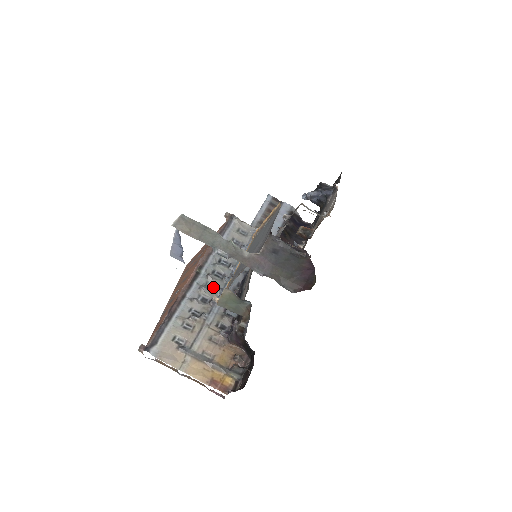
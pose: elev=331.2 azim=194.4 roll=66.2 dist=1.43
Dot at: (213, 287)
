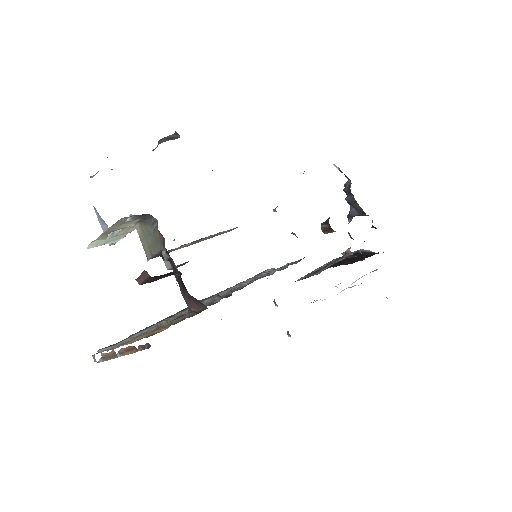
Dot at: occluded
